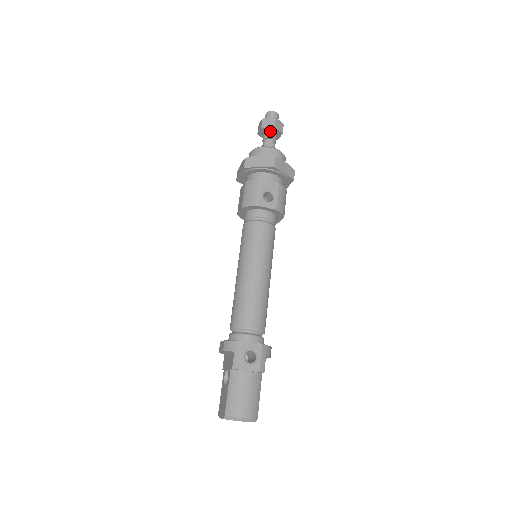
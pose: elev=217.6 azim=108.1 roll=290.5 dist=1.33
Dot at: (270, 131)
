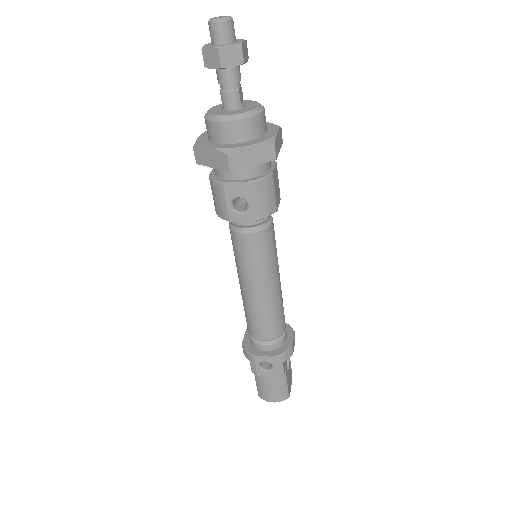
Dot at: (221, 70)
